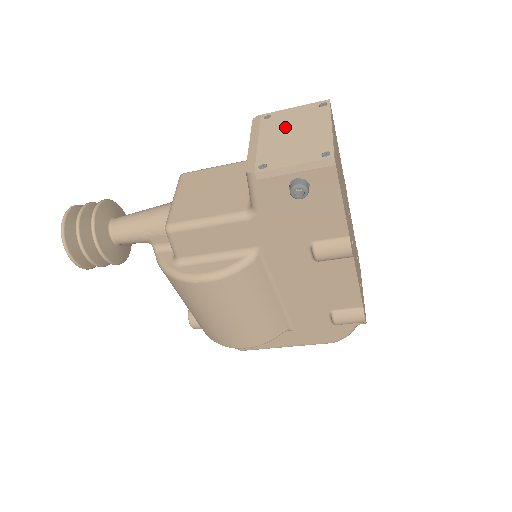
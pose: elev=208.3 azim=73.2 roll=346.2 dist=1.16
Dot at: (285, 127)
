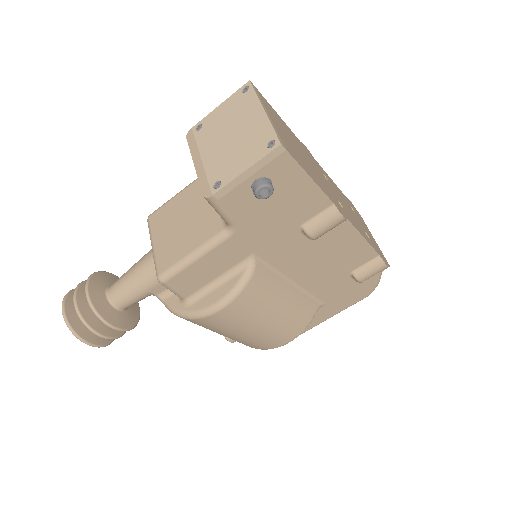
Dot at: (220, 131)
